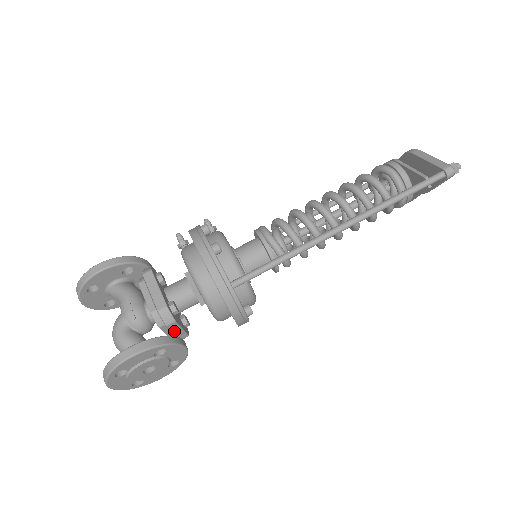
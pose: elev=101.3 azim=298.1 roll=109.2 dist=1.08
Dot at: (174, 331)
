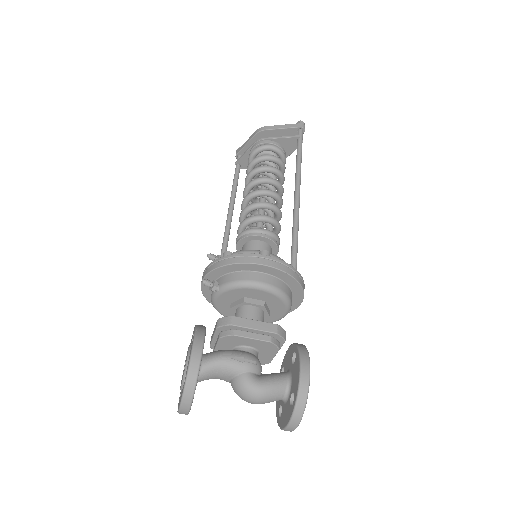
Dot at: (280, 347)
